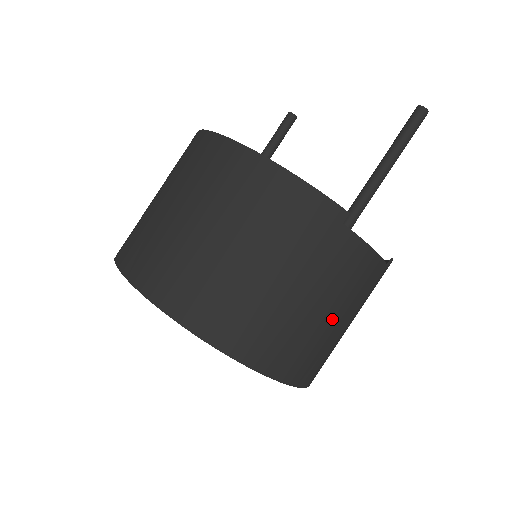
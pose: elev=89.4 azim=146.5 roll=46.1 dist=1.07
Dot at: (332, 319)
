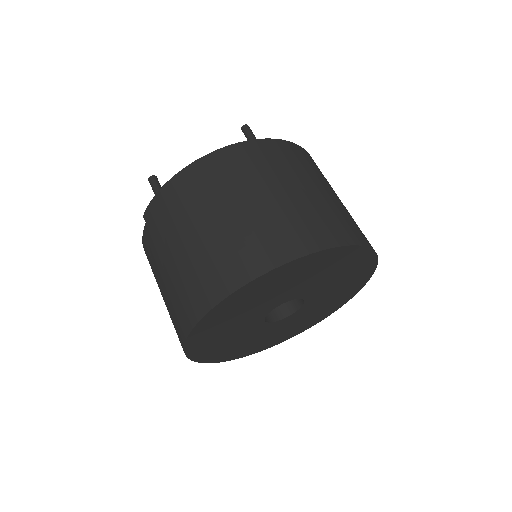
Dot at: occluded
